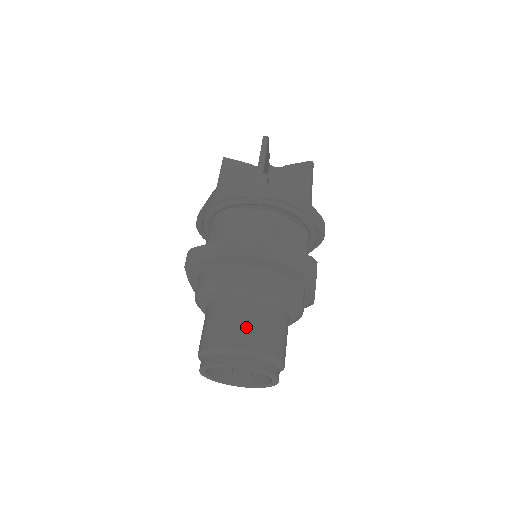
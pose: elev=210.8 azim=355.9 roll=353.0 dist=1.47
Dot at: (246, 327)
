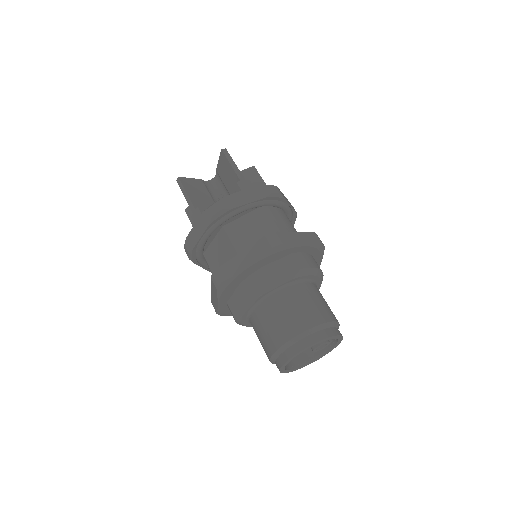
Dot at: (271, 329)
